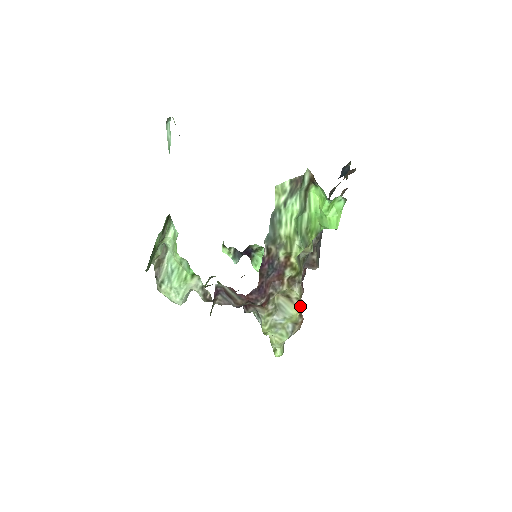
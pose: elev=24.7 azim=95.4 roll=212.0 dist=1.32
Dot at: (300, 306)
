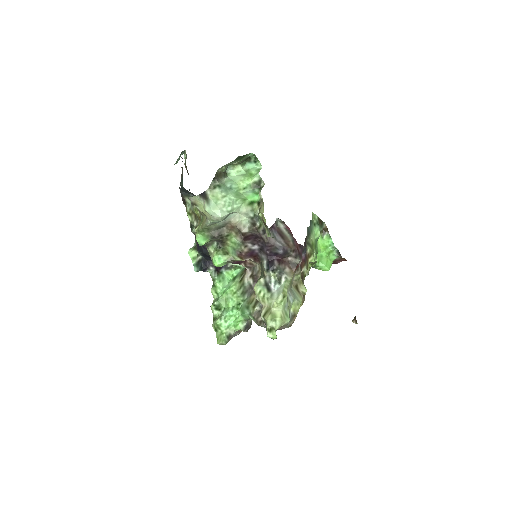
Dot at: (303, 301)
